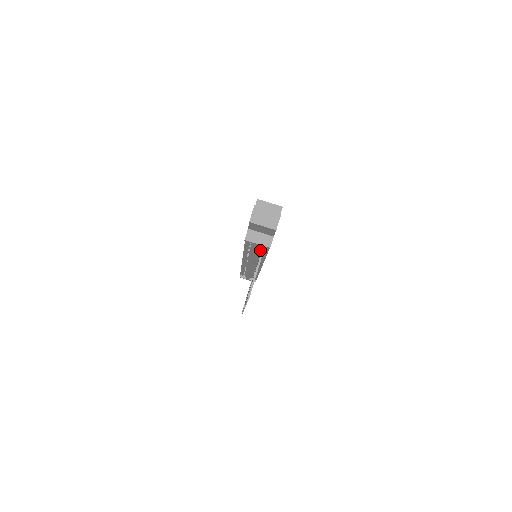
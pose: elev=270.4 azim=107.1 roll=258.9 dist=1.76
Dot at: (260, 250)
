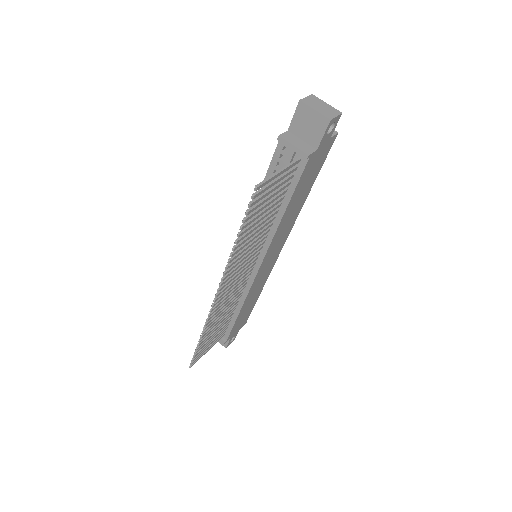
Dot at: occluded
